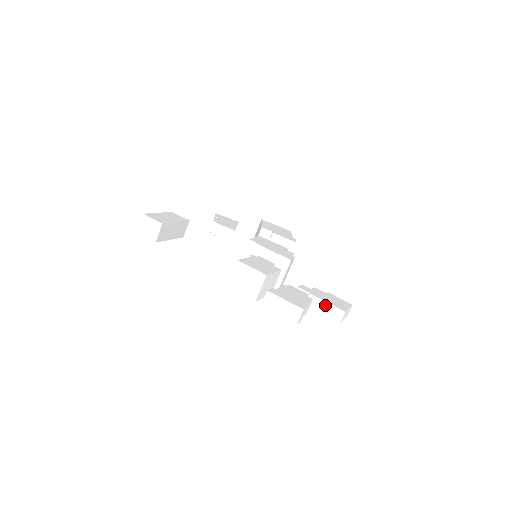
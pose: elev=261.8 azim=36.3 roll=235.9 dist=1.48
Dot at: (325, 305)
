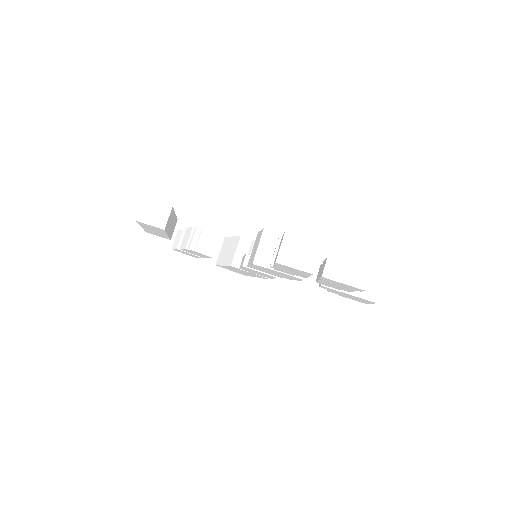
Dot at: occluded
